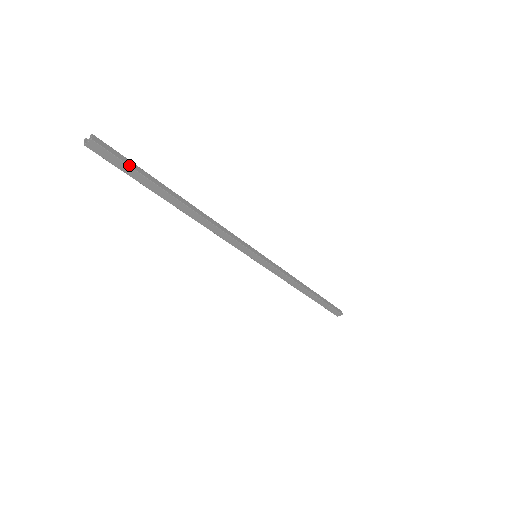
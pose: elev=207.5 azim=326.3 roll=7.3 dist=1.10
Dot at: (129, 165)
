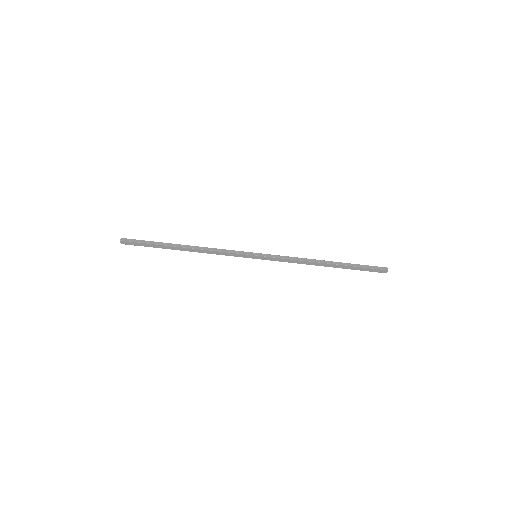
Dot at: (142, 243)
